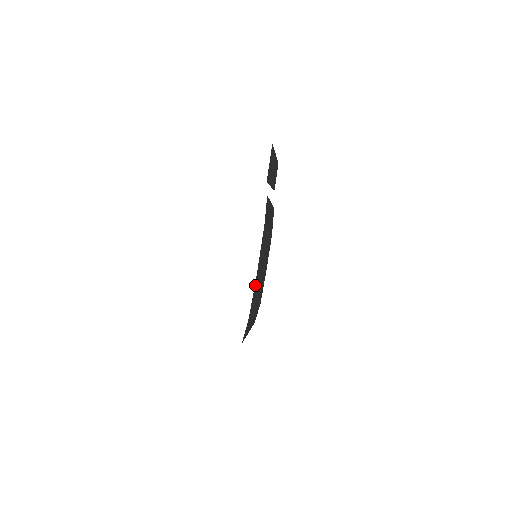
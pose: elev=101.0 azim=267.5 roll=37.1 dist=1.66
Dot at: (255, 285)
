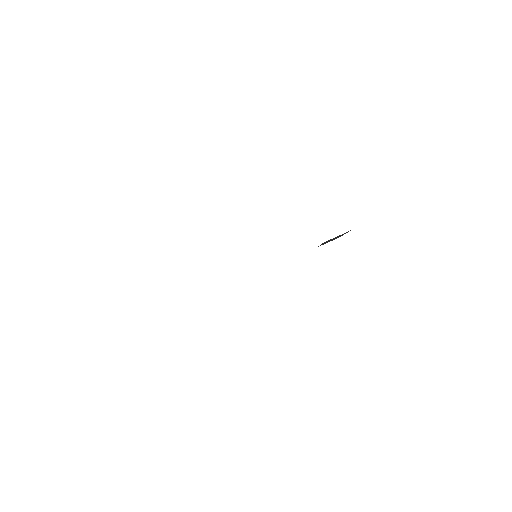
Dot at: occluded
